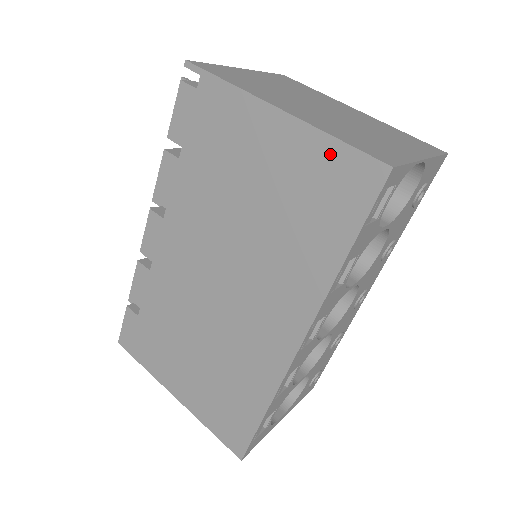
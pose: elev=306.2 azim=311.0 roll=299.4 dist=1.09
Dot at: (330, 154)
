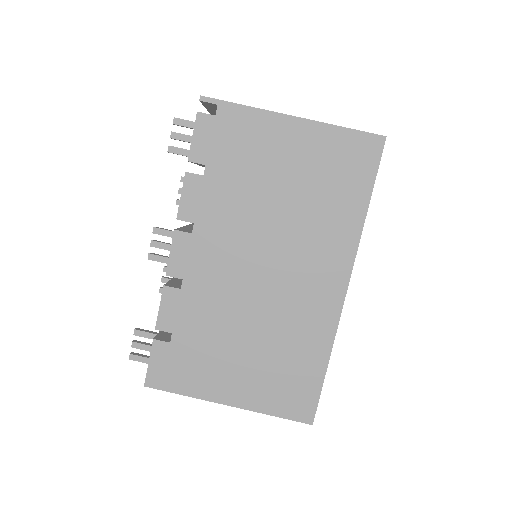
Dot at: (341, 139)
